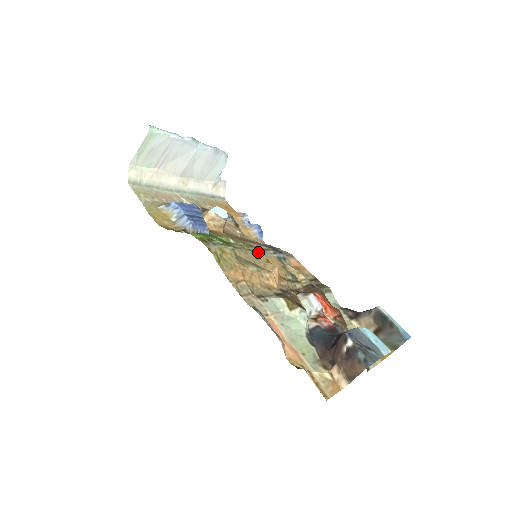
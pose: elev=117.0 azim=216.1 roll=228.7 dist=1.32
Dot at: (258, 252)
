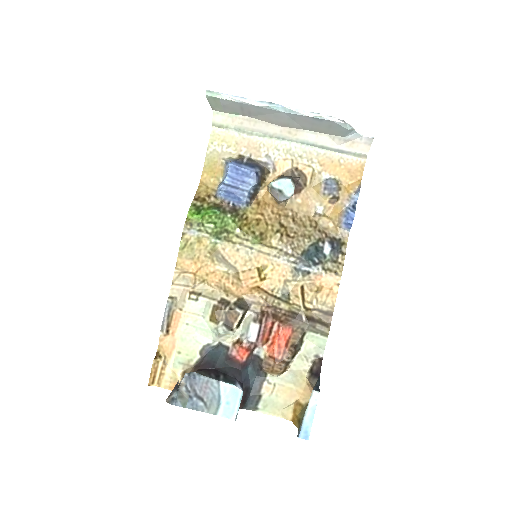
Dot at: (263, 254)
